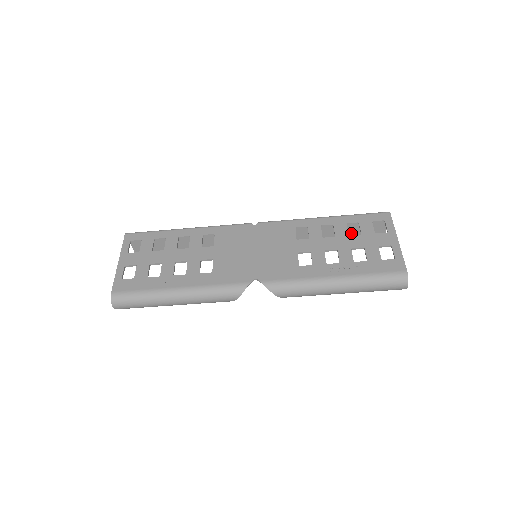
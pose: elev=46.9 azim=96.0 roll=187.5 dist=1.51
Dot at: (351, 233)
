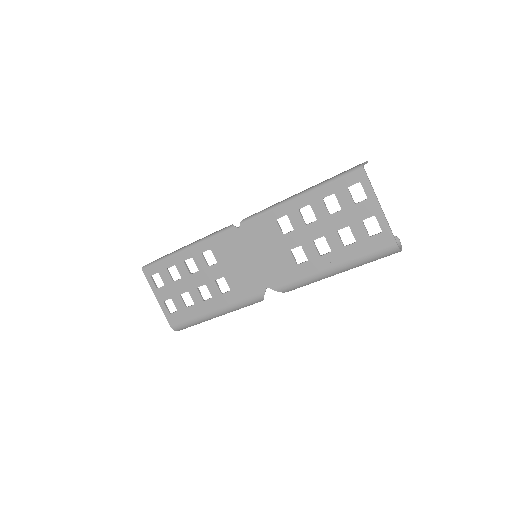
Dot at: occluded
